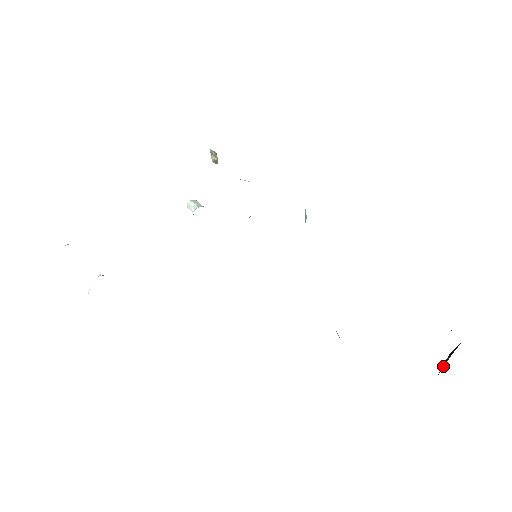
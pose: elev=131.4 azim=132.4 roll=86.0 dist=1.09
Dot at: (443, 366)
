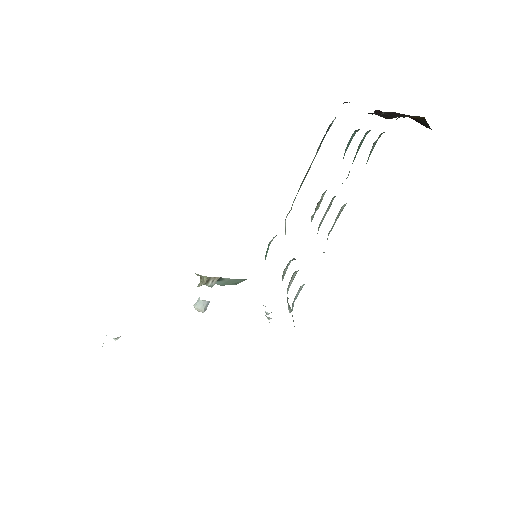
Dot at: (421, 119)
